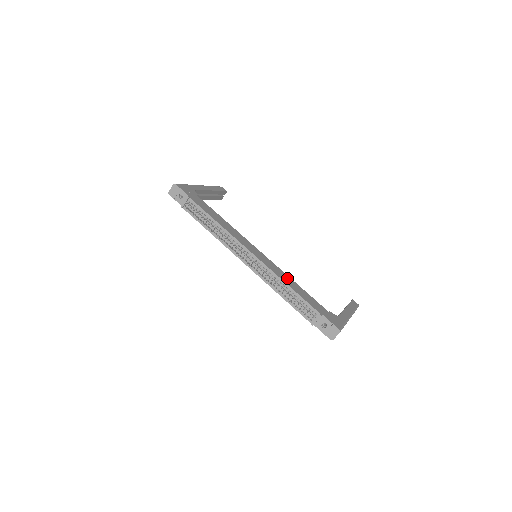
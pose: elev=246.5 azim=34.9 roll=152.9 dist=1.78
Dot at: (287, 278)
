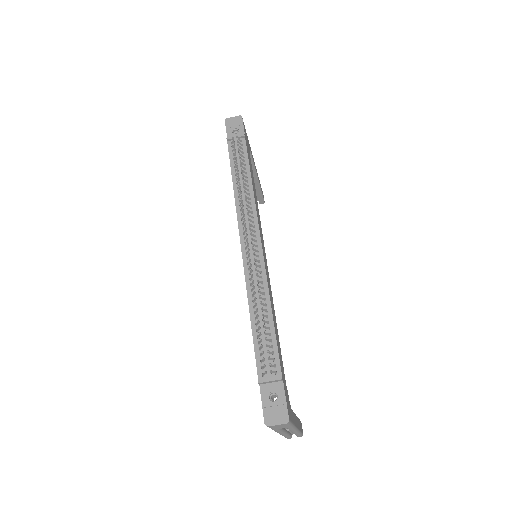
Dot at: (273, 305)
